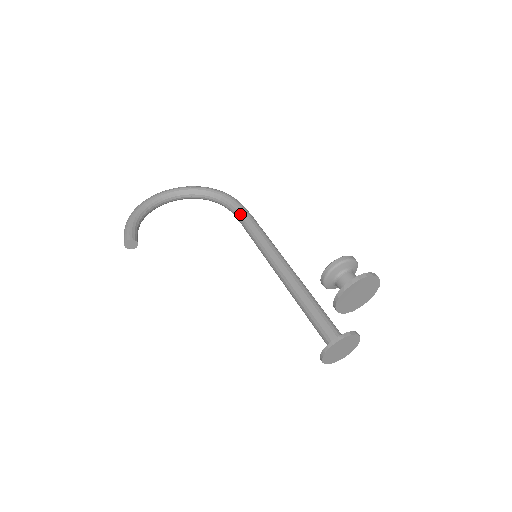
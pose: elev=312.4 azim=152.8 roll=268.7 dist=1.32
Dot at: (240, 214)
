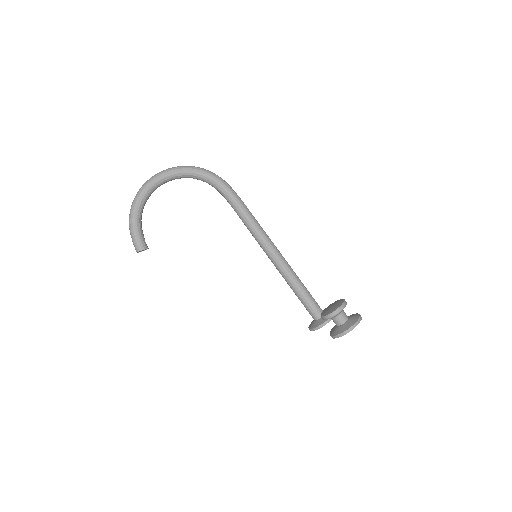
Dot at: (231, 201)
